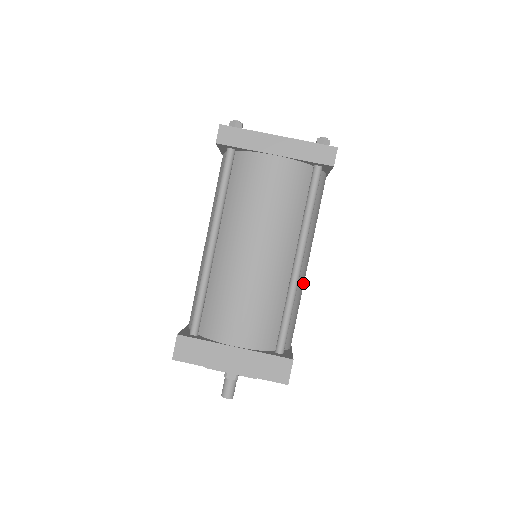
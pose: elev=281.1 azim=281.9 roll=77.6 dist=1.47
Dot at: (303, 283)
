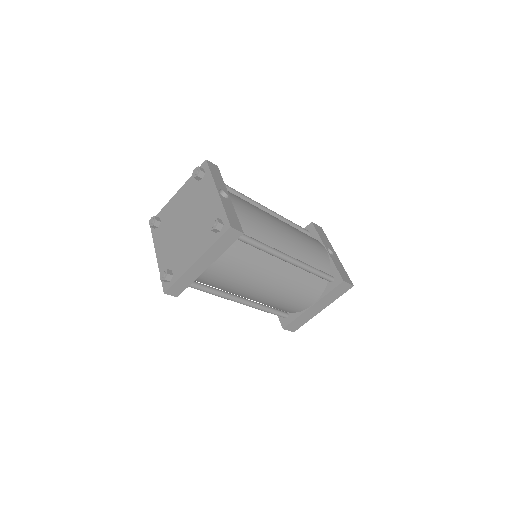
Dot at: (297, 240)
